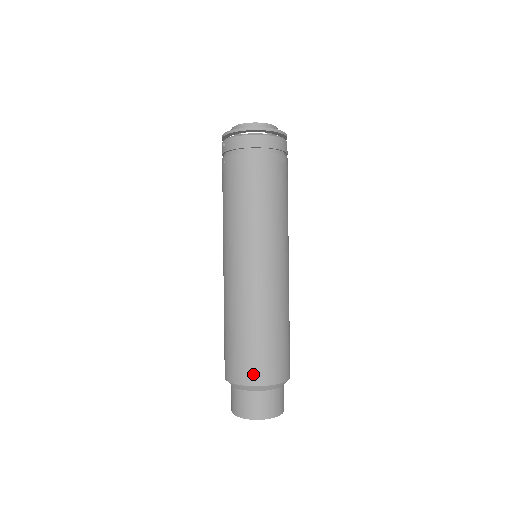
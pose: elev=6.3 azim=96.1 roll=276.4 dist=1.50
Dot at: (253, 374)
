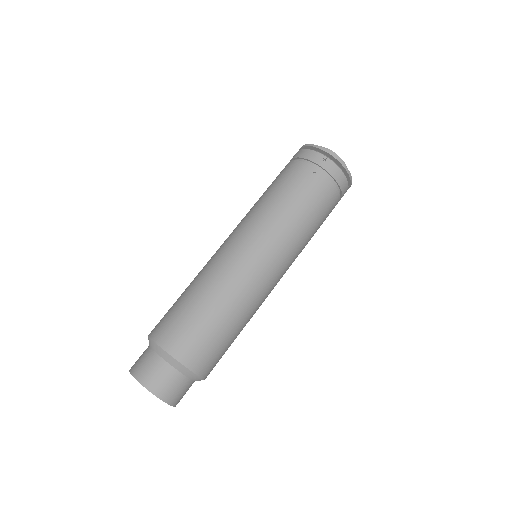
Dot at: (157, 327)
